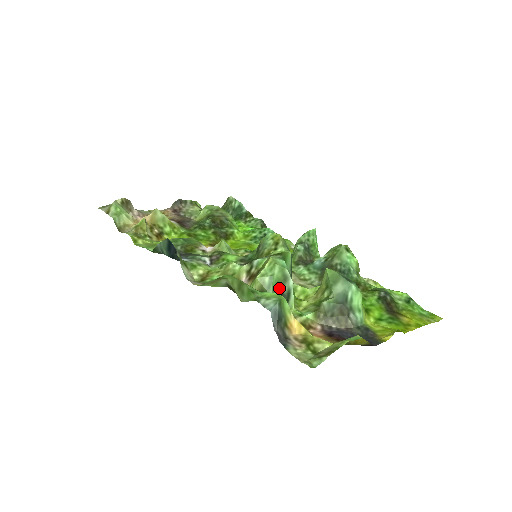
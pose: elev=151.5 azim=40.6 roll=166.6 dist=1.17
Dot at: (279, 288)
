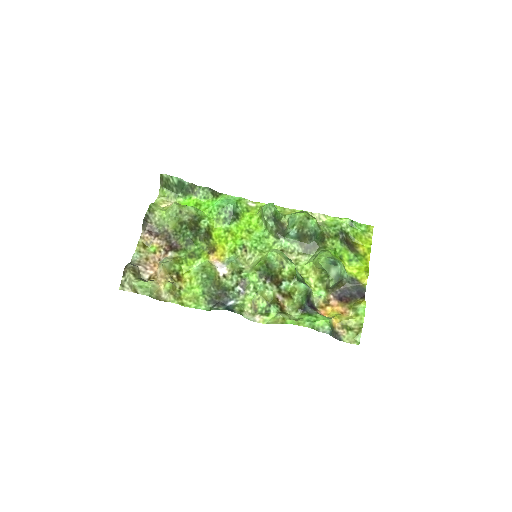
Dot at: (306, 296)
